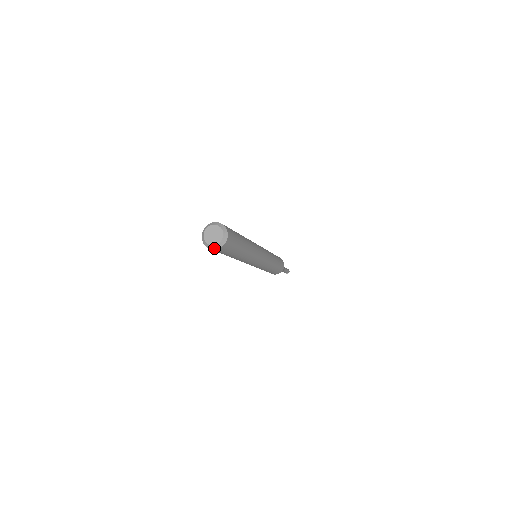
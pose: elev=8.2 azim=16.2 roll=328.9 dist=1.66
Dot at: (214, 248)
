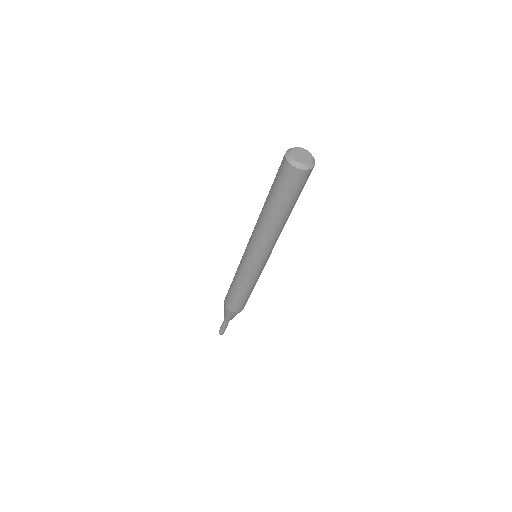
Dot at: (299, 167)
